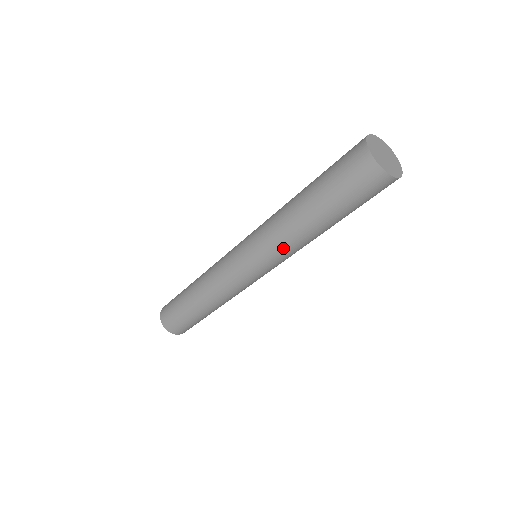
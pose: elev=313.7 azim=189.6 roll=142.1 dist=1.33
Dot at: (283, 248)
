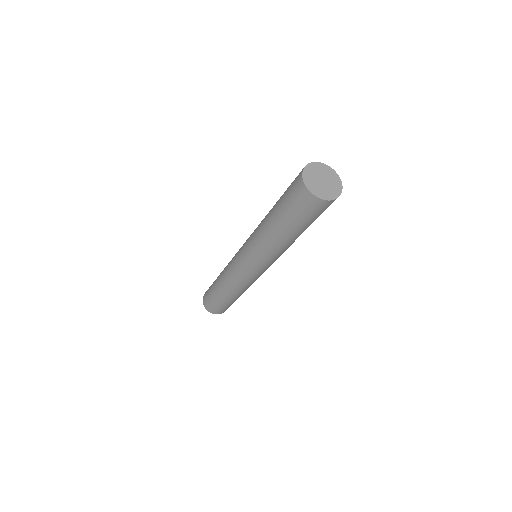
Dot at: (271, 255)
